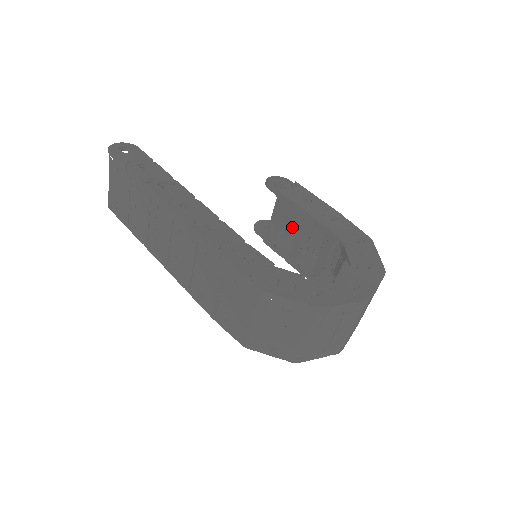
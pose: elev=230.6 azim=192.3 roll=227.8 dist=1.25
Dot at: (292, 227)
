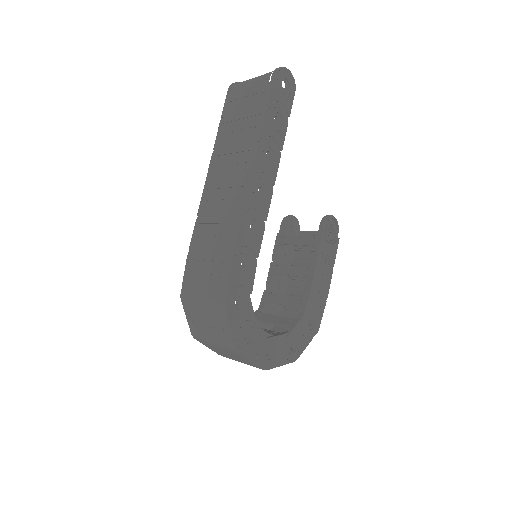
Dot at: (302, 249)
